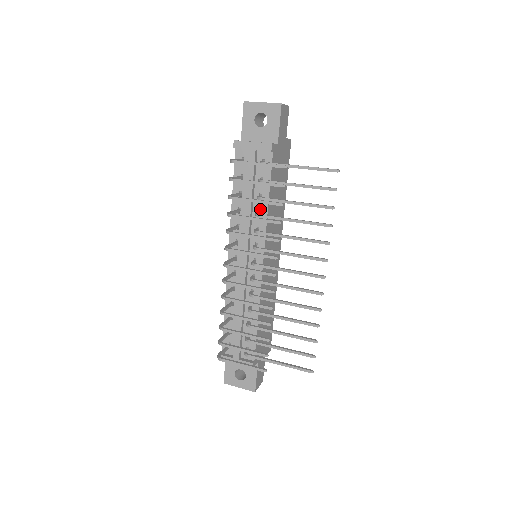
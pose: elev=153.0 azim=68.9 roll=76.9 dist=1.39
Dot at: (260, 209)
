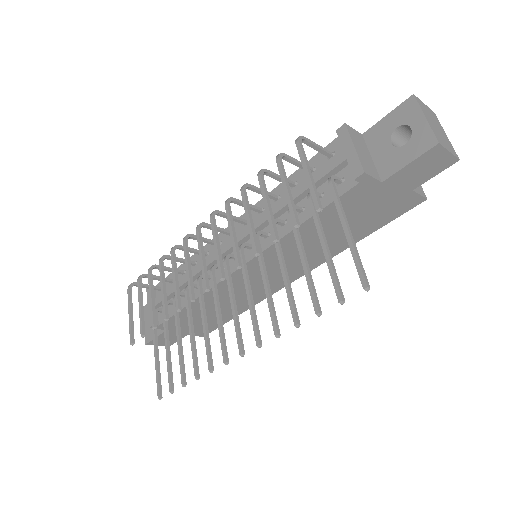
Dot at: (289, 221)
